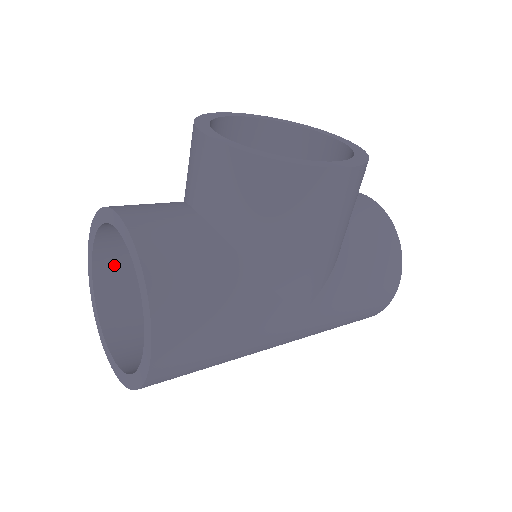
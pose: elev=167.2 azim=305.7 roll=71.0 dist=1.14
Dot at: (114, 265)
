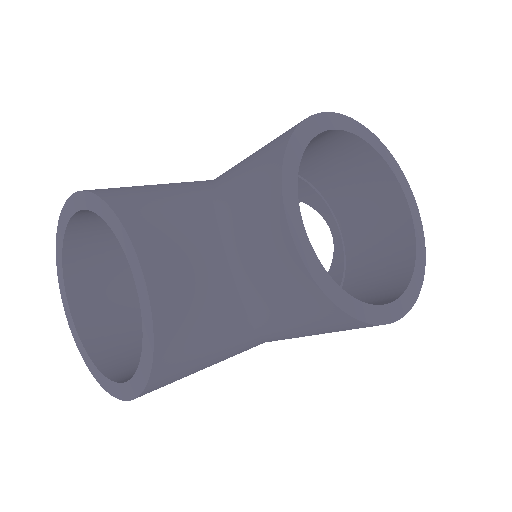
Dot at: occluded
